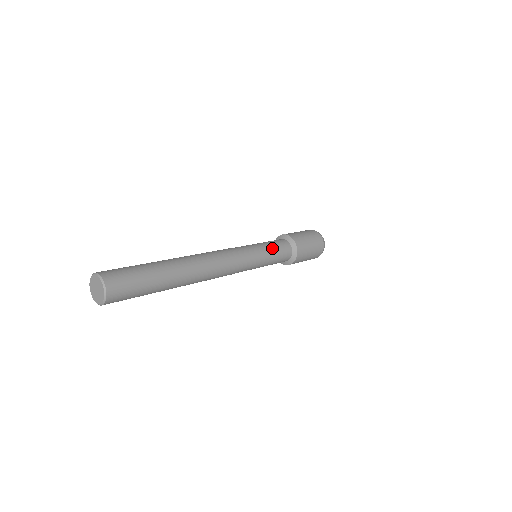
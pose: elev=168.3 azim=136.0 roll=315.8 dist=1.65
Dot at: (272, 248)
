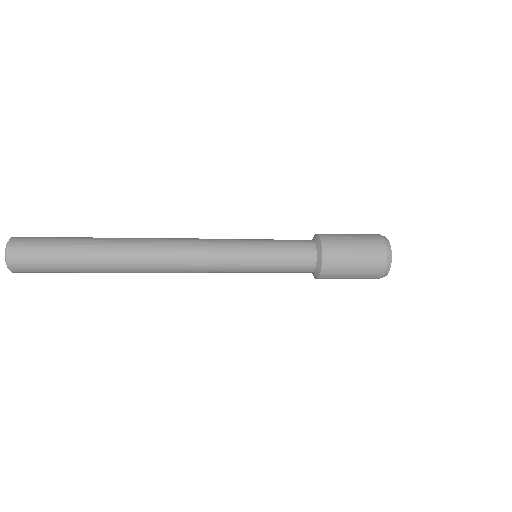
Dot at: (277, 259)
